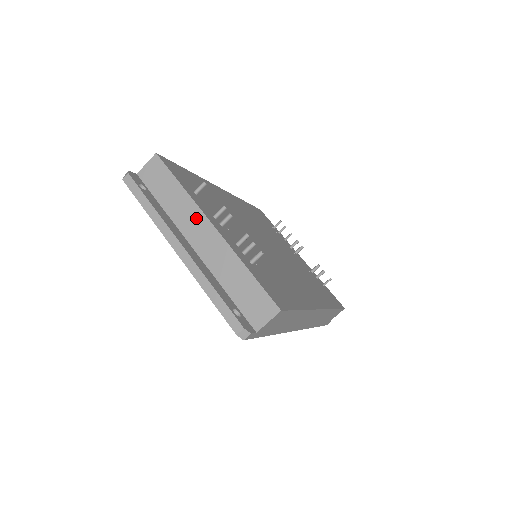
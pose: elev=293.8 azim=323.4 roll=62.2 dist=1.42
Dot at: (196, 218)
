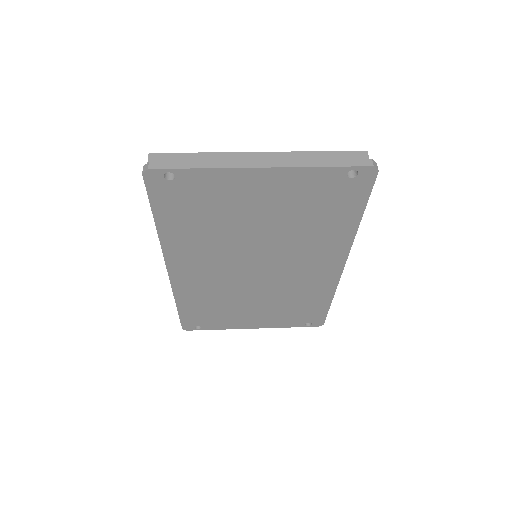
Dot at: (240, 159)
